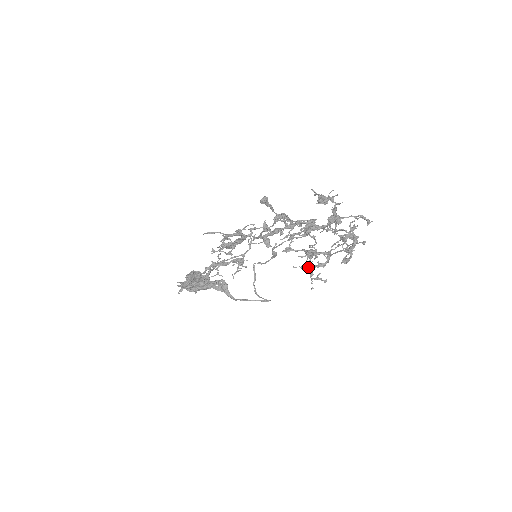
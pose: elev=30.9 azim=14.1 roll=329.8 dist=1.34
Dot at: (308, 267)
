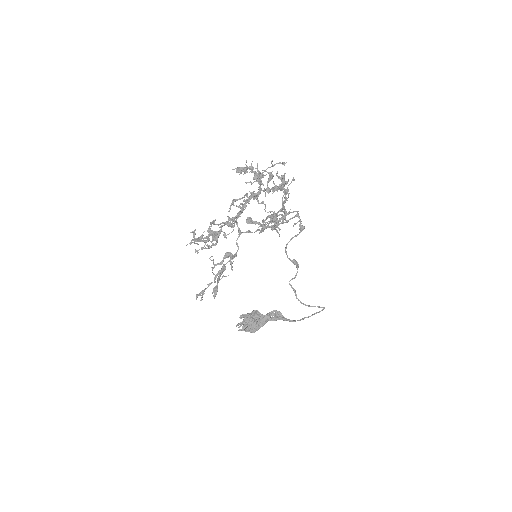
Dot at: occluded
